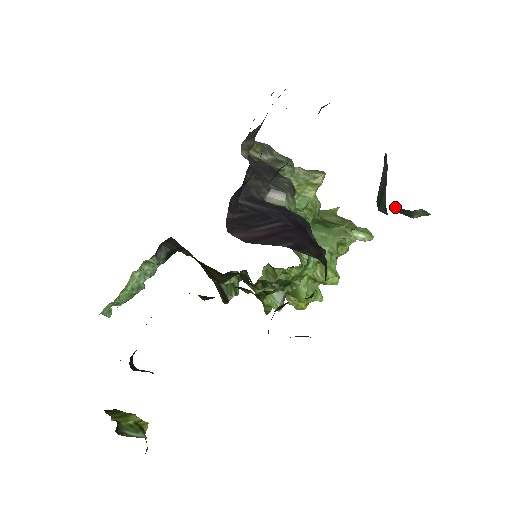
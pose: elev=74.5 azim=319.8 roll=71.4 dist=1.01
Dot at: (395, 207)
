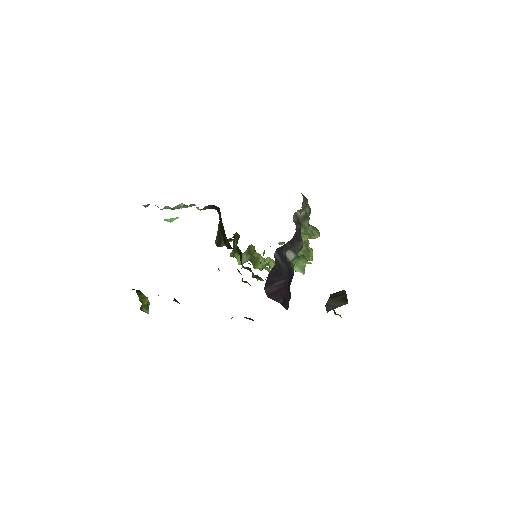
Dot at: occluded
